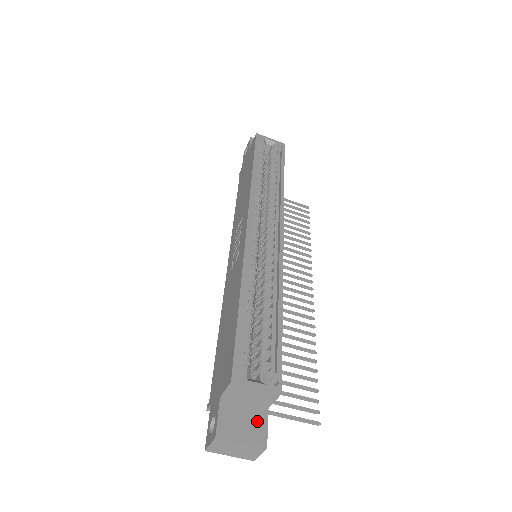
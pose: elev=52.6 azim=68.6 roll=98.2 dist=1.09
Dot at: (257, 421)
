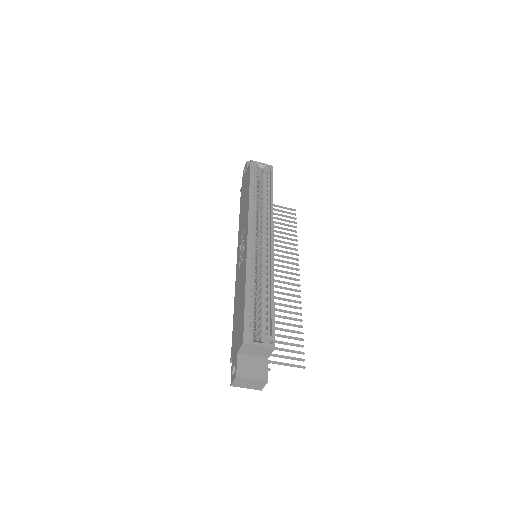
Dot at: (261, 366)
